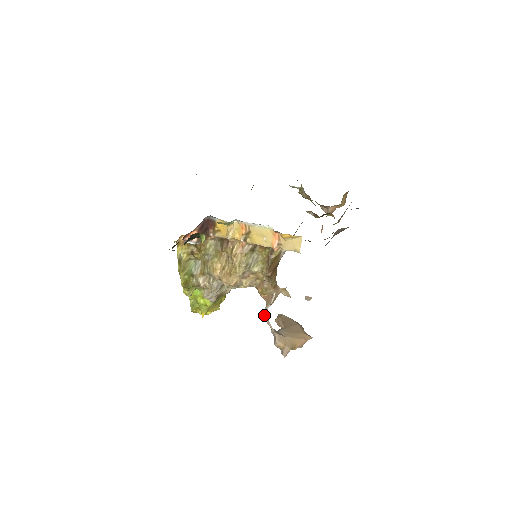
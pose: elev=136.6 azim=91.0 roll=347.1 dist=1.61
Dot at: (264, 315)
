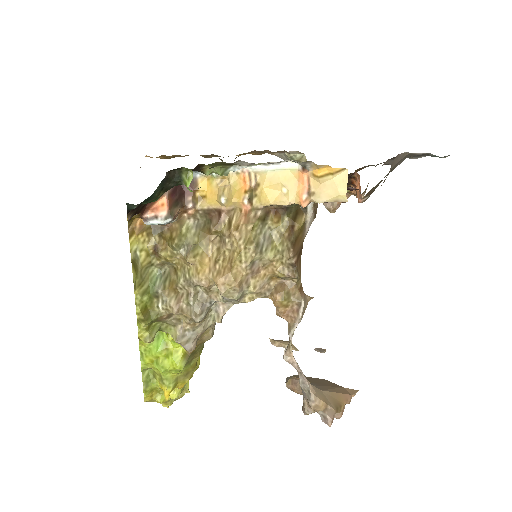
Dot at: (287, 348)
